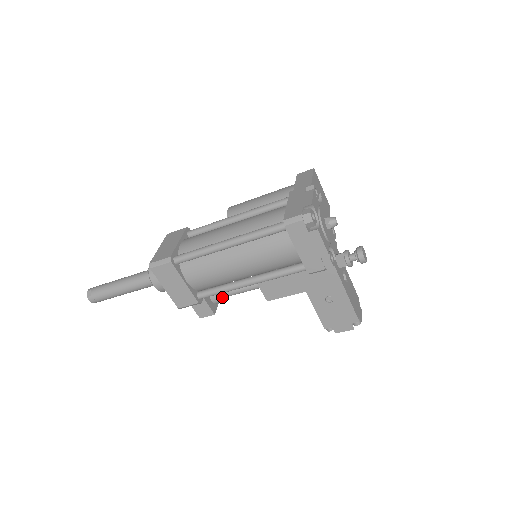
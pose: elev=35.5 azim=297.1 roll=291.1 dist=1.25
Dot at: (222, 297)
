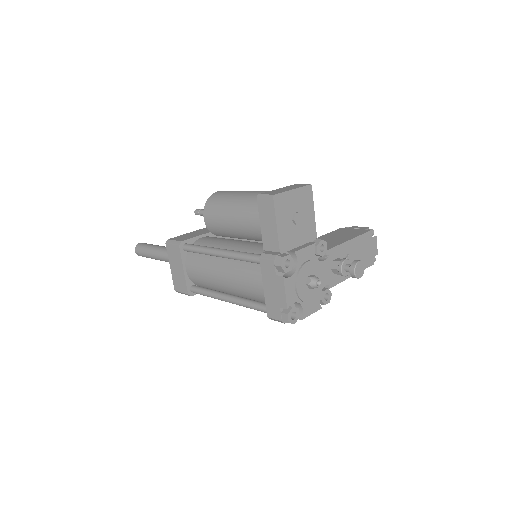
Dot at: occluded
